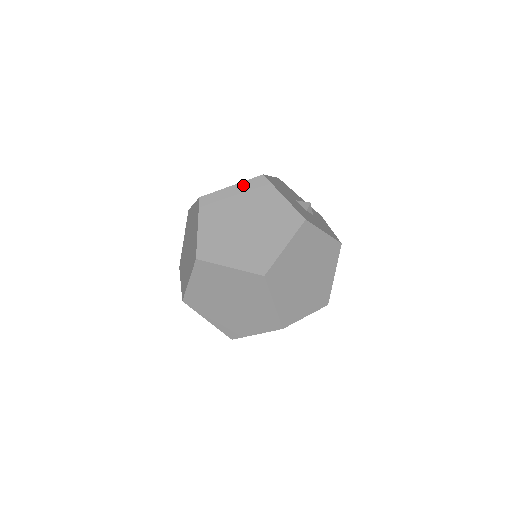
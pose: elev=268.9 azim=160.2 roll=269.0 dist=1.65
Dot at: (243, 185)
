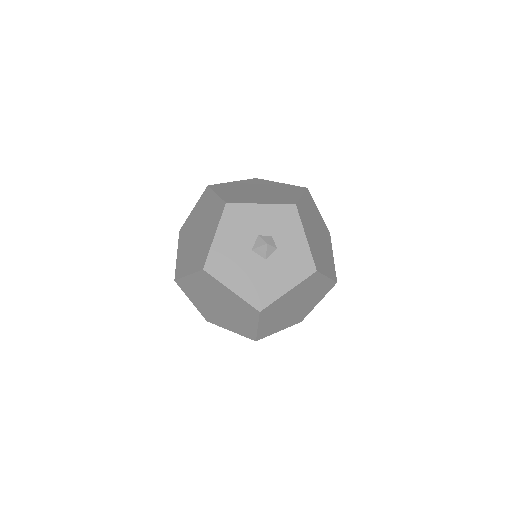
Dot at: (195, 276)
